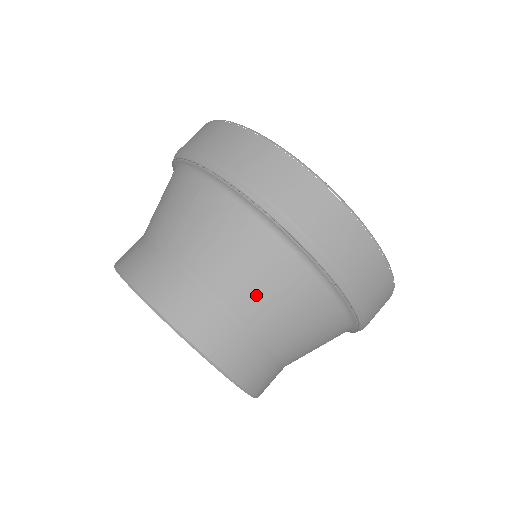
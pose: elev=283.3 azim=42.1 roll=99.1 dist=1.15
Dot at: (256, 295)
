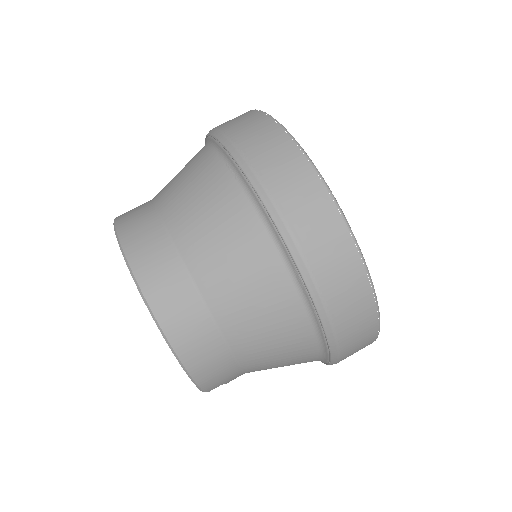
Dot at: (226, 278)
